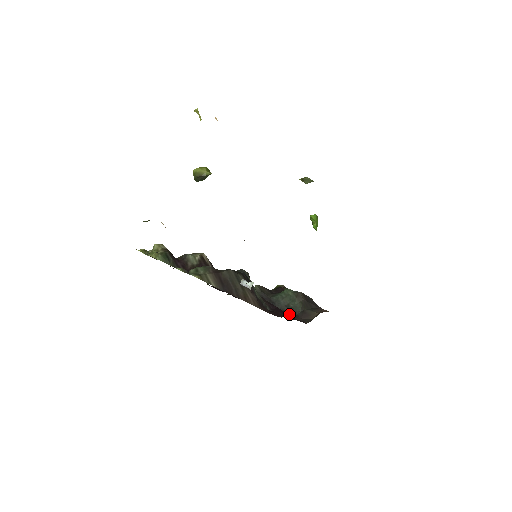
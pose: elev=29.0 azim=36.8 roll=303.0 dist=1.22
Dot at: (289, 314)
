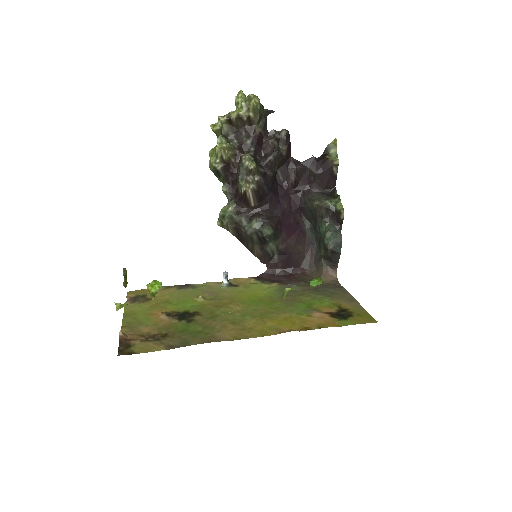
Dot at: (316, 245)
